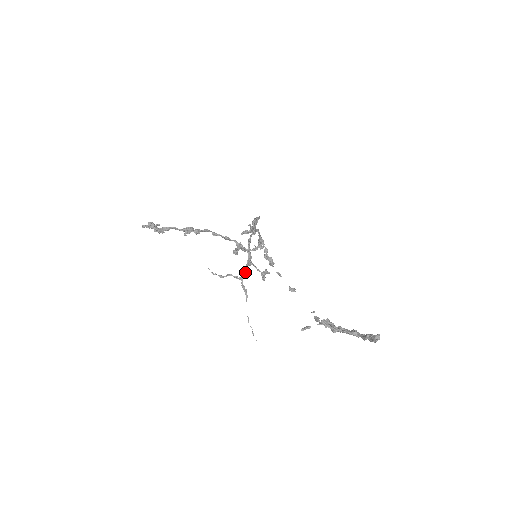
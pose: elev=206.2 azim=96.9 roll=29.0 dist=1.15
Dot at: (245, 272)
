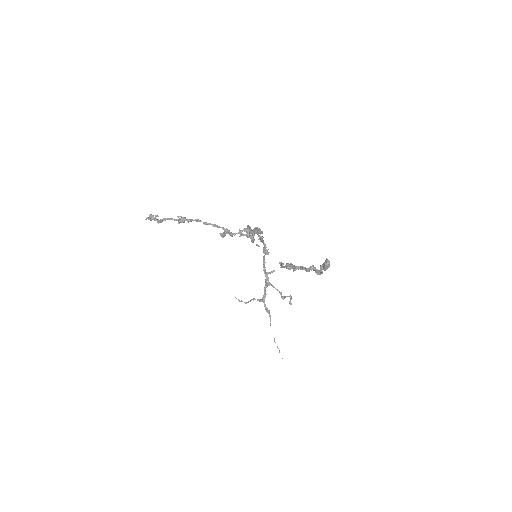
Dot at: (265, 293)
